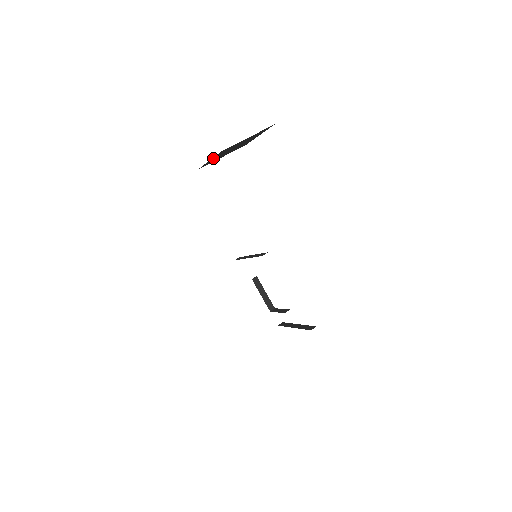
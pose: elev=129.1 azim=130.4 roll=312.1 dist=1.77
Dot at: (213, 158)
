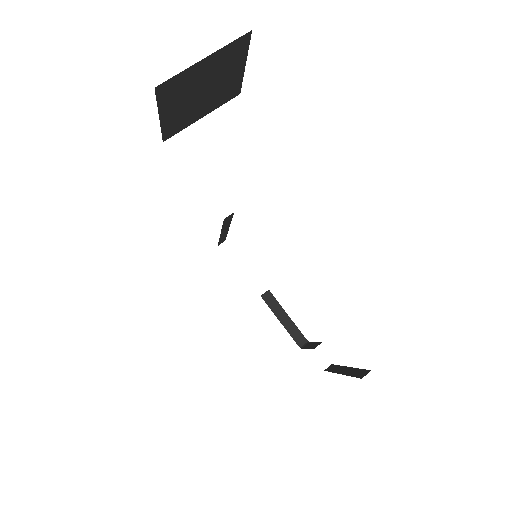
Dot at: (165, 110)
